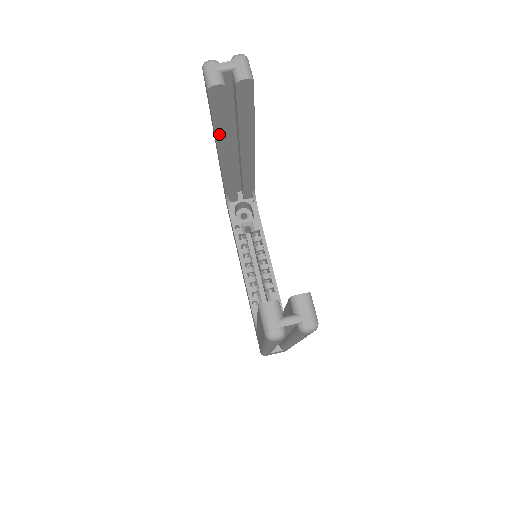
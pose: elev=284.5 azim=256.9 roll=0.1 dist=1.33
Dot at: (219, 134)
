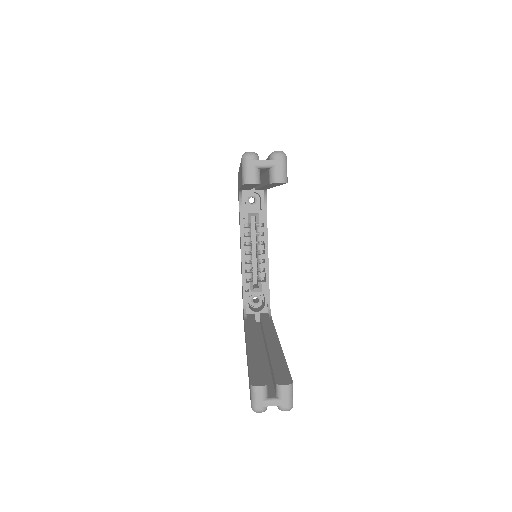
Dot at: occluded
